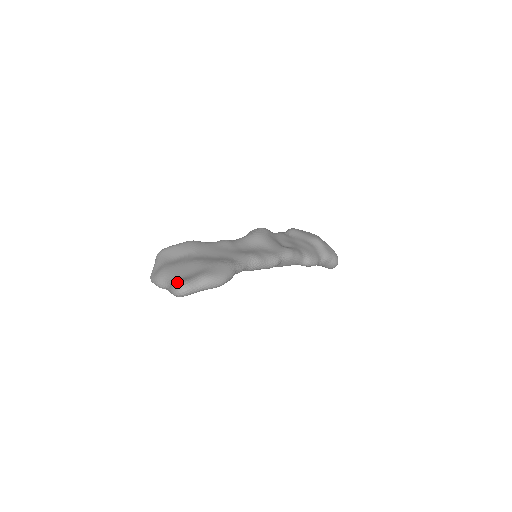
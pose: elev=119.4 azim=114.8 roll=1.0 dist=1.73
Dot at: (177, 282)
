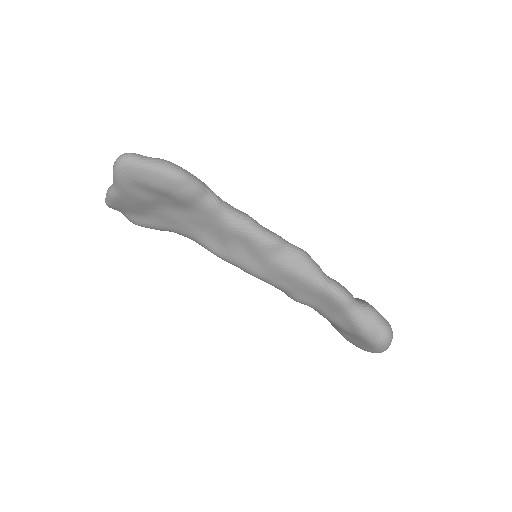
Dot at: occluded
